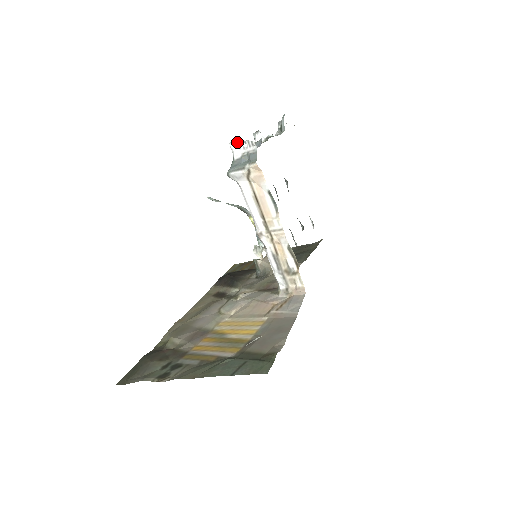
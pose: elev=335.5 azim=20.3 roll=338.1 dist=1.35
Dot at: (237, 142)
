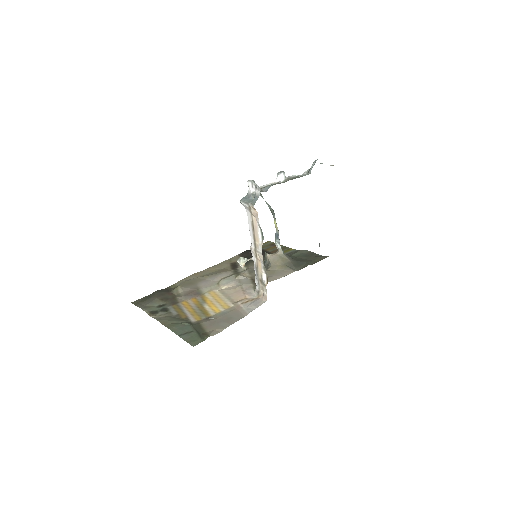
Dot at: (252, 183)
